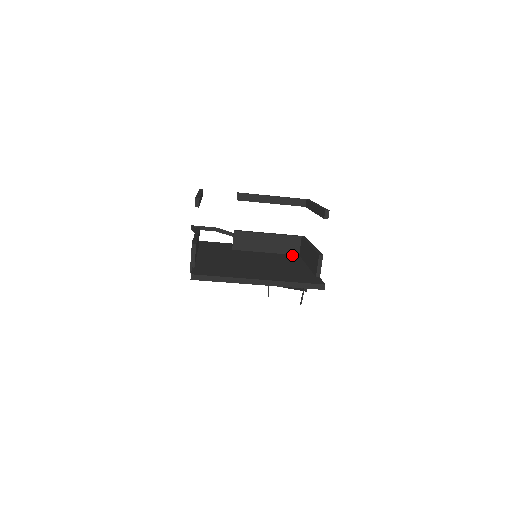
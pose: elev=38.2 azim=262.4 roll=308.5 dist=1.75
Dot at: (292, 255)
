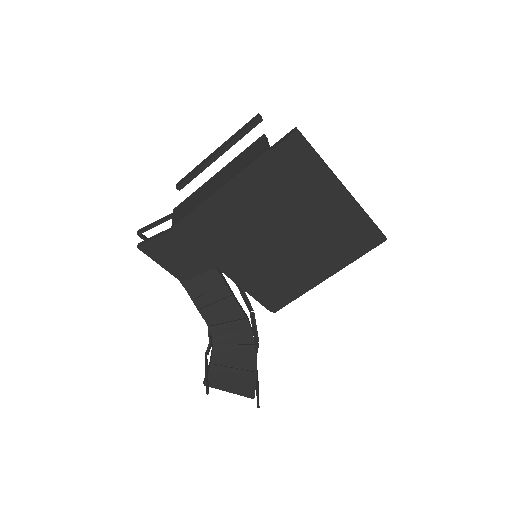
Dot at: occluded
